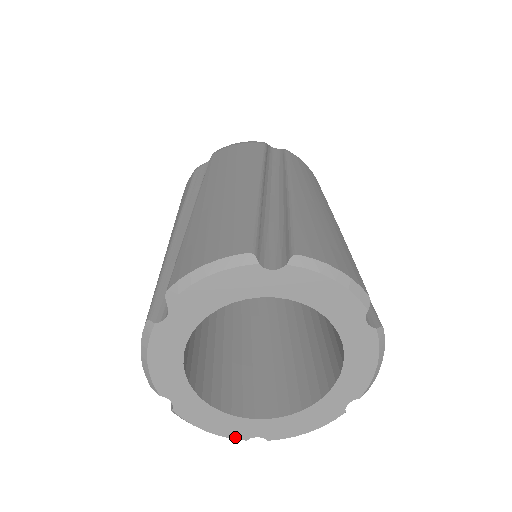
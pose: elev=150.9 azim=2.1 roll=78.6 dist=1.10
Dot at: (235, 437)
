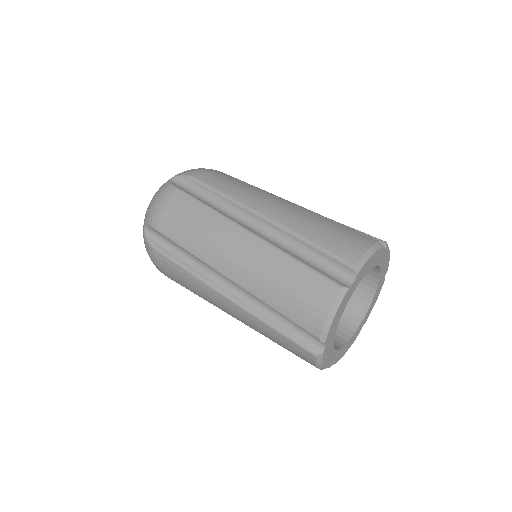
Dot at: (329, 366)
